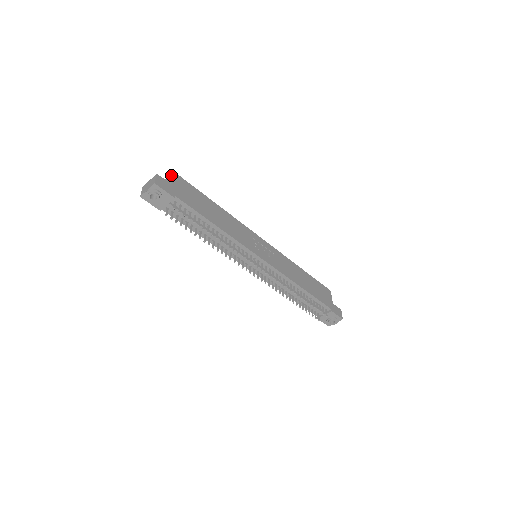
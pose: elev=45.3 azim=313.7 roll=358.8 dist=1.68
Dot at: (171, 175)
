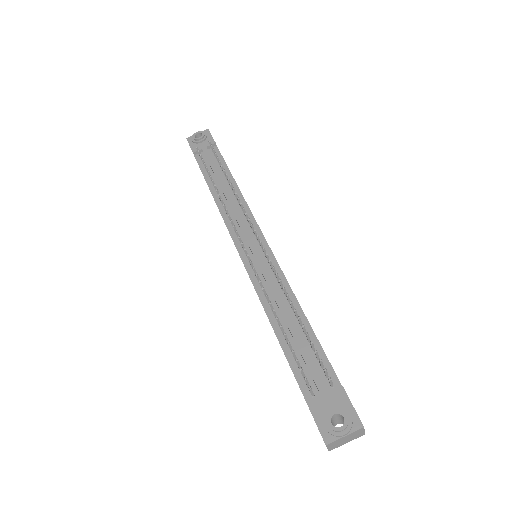
Dot at: occluded
